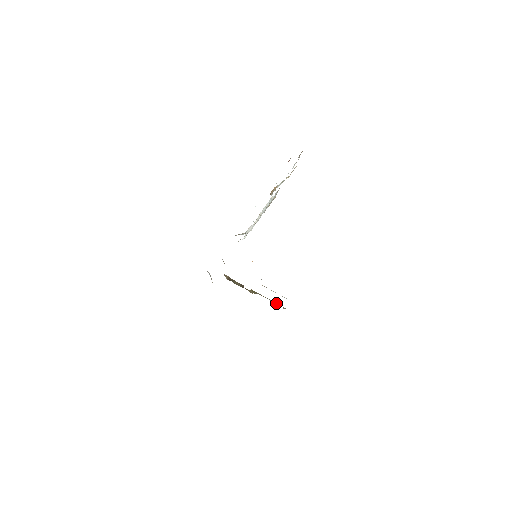
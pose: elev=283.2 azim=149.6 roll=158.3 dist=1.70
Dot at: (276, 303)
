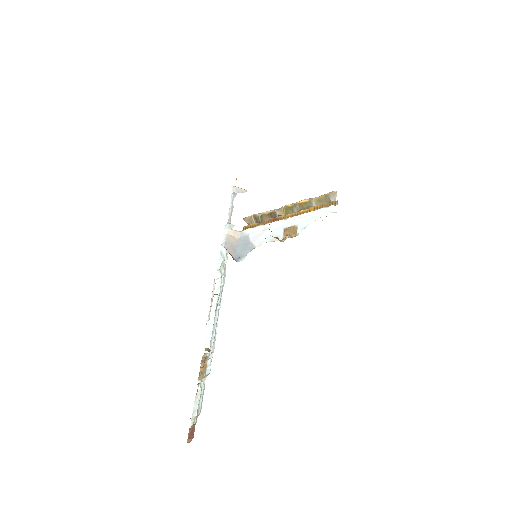
Dot at: (321, 197)
